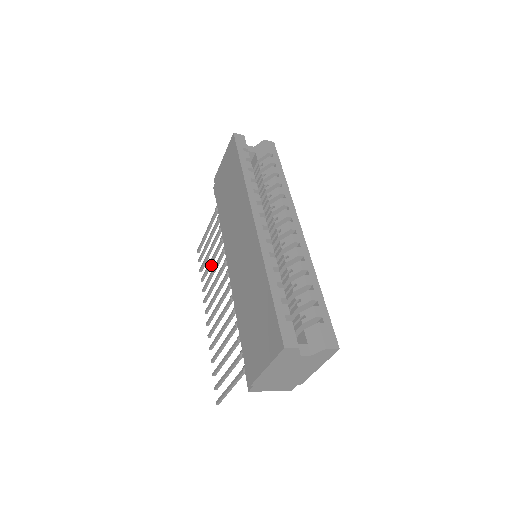
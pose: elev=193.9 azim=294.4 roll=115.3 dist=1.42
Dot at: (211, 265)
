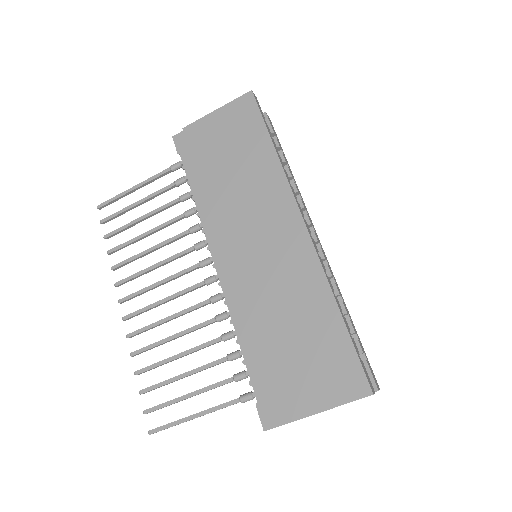
Dot at: (142, 238)
